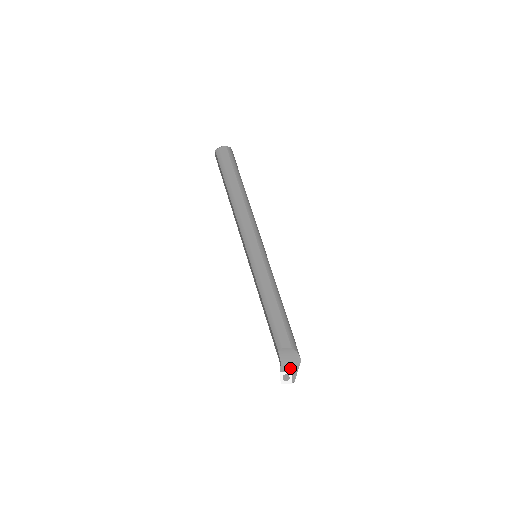
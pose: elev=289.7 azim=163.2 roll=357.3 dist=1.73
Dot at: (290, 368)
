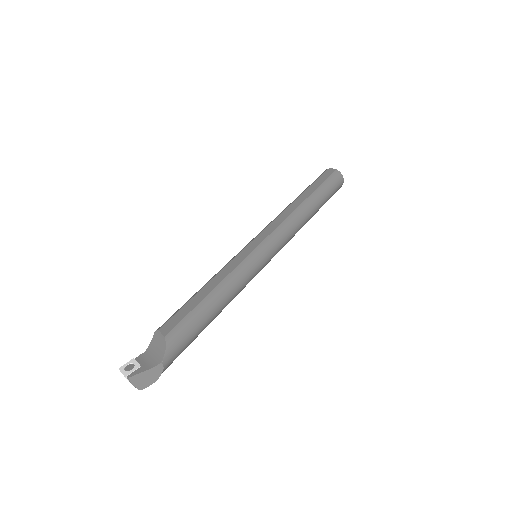
Dot at: (145, 362)
